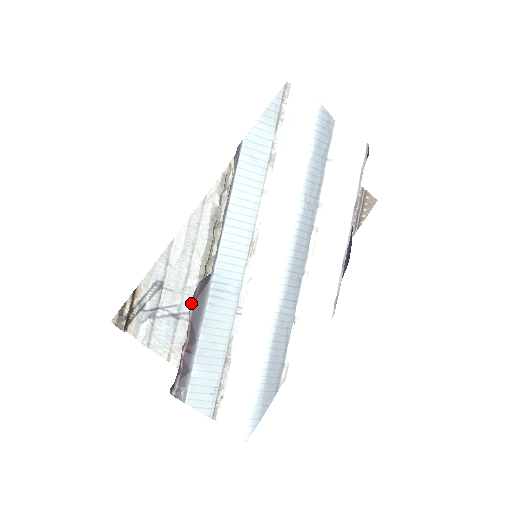
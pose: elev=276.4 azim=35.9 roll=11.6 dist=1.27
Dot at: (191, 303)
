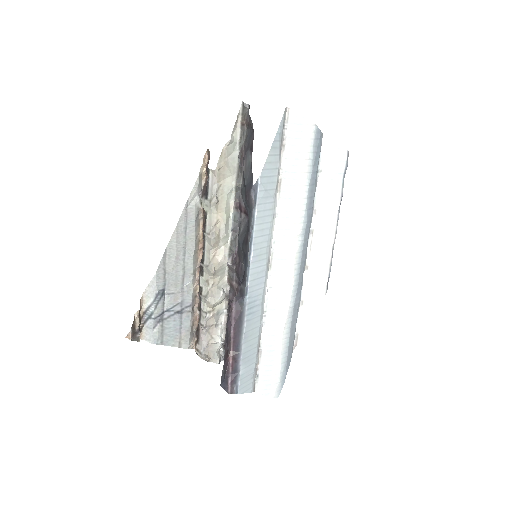
Dot at: (228, 323)
